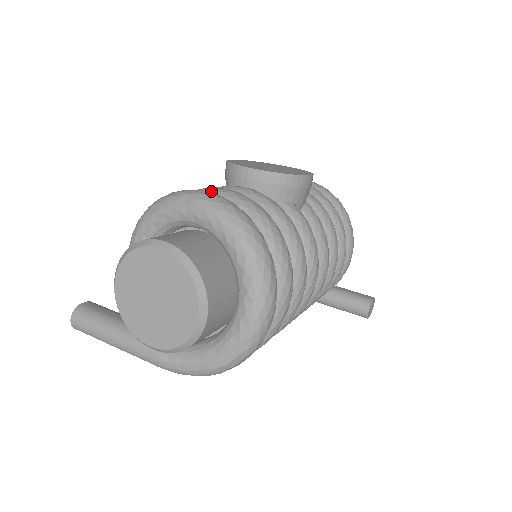
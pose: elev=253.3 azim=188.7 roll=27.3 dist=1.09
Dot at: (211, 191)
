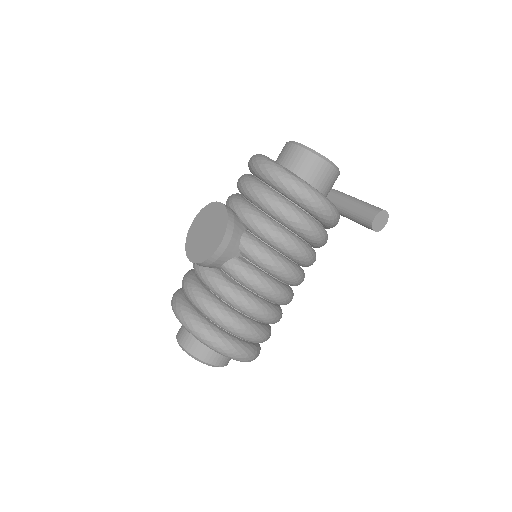
Dot at: (183, 290)
